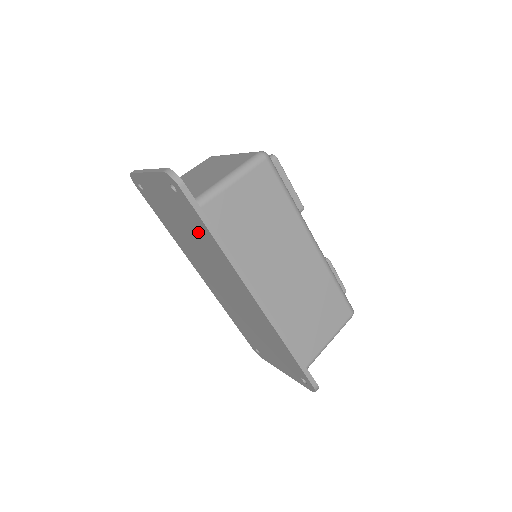
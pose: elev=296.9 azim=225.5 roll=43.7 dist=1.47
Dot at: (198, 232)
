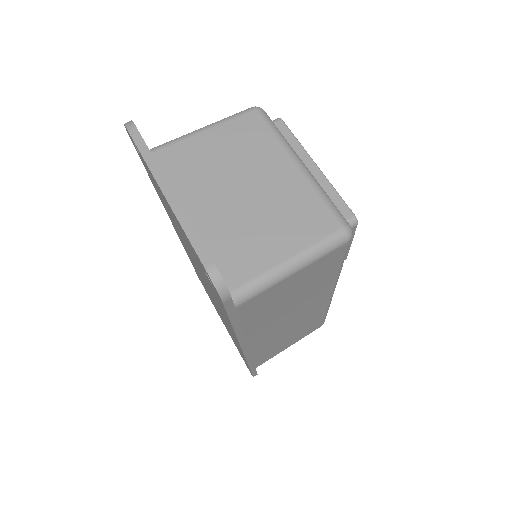
Dot at: occluded
